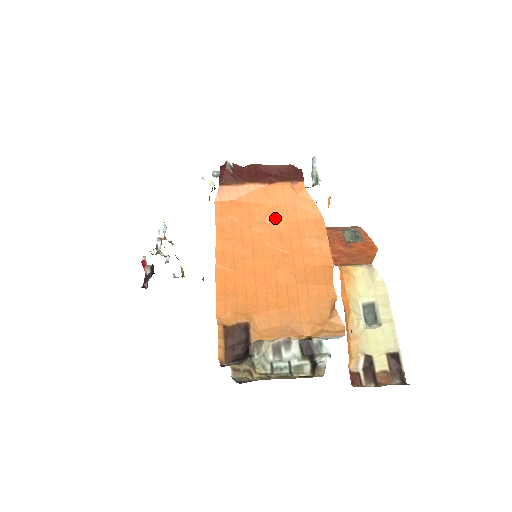
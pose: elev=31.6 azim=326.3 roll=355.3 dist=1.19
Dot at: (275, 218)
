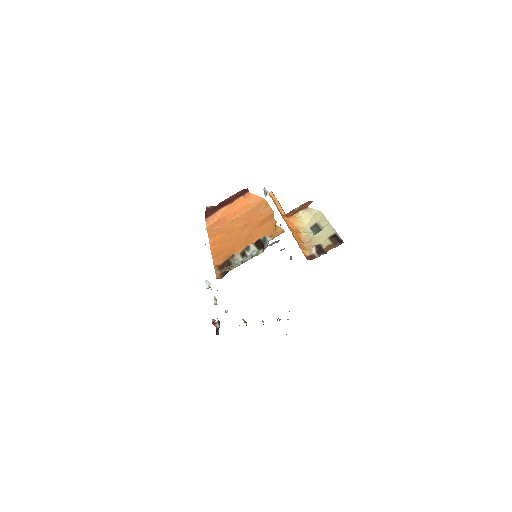
Dot at: (239, 214)
